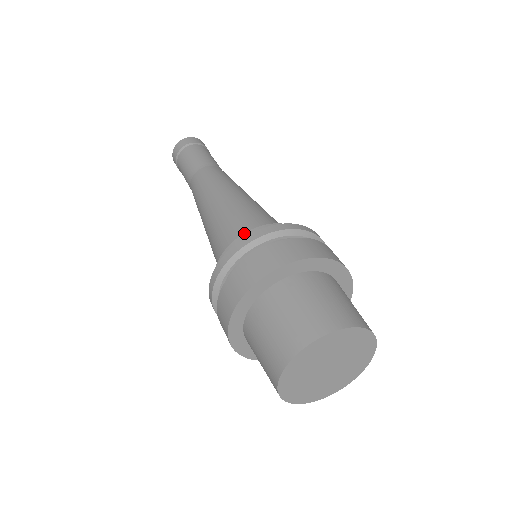
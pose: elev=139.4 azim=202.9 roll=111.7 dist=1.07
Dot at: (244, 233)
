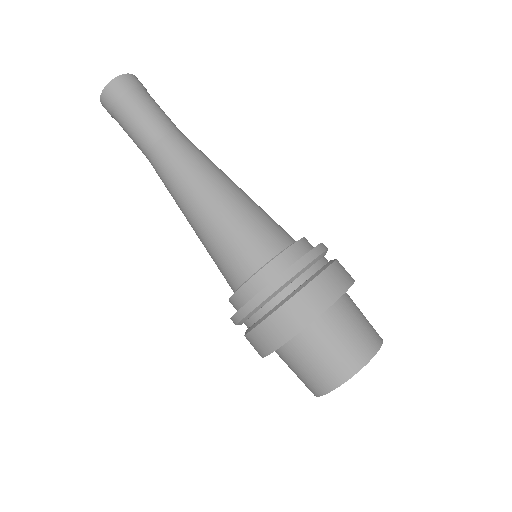
Dot at: (252, 276)
